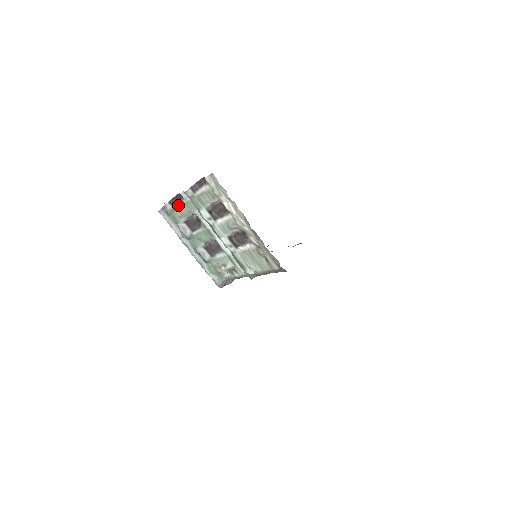
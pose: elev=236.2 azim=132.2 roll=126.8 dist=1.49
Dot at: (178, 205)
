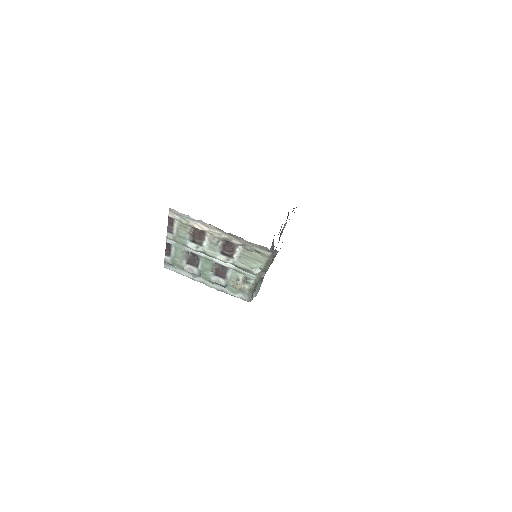
Dot at: (172, 252)
